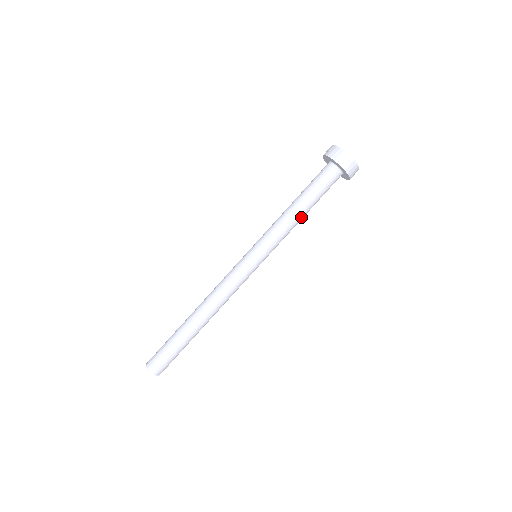
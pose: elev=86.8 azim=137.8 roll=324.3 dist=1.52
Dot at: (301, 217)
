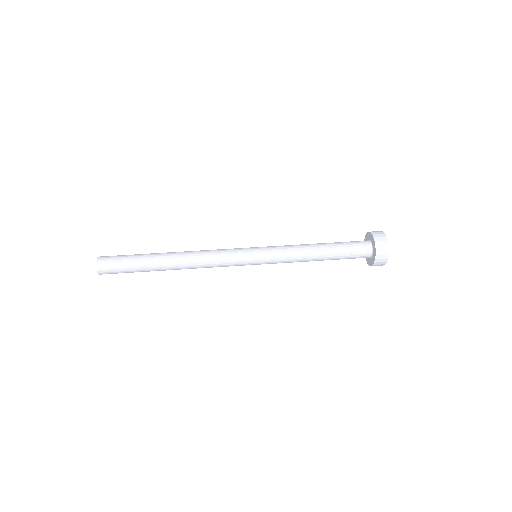
Dot at: (314, 249)
